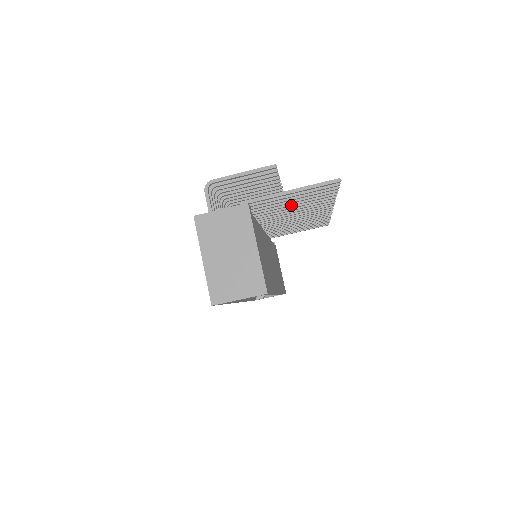
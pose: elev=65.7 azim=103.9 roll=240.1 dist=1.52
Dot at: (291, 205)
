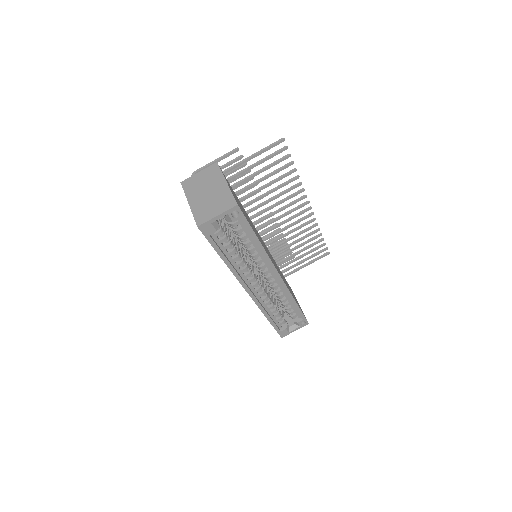
Dot at: (264, 187)
